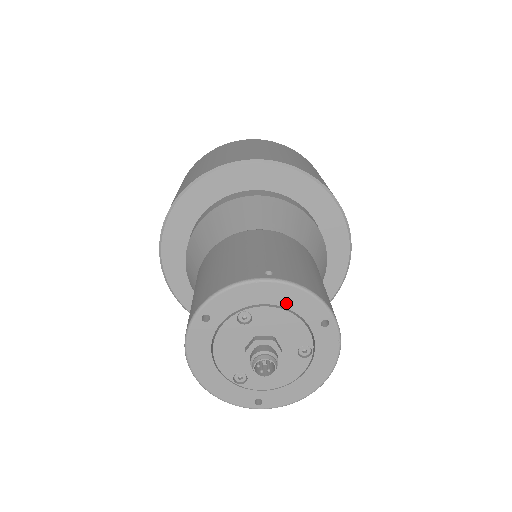
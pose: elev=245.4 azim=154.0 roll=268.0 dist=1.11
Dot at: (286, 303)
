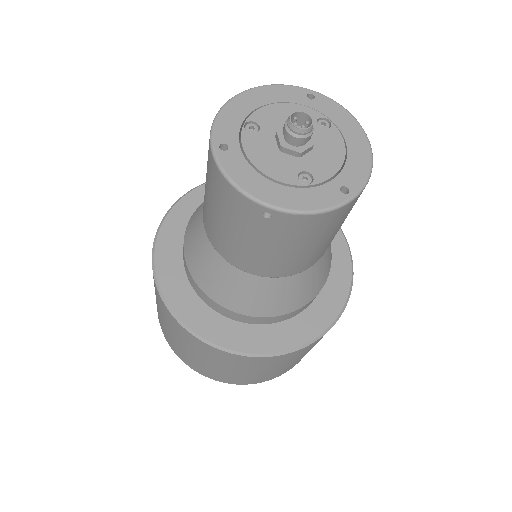
Dot at: (269, 100)
